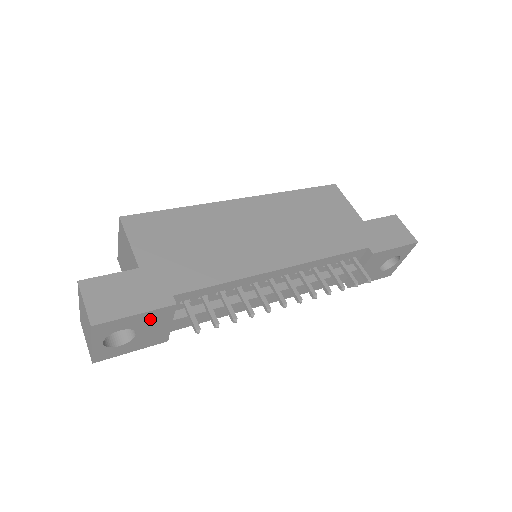
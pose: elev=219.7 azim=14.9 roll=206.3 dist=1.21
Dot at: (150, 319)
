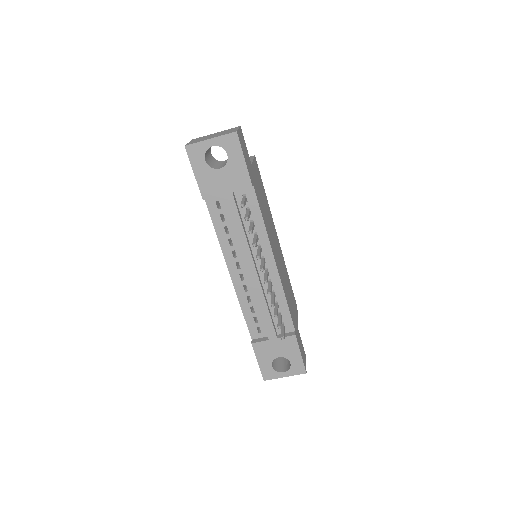
Dot at: (237, 173)
